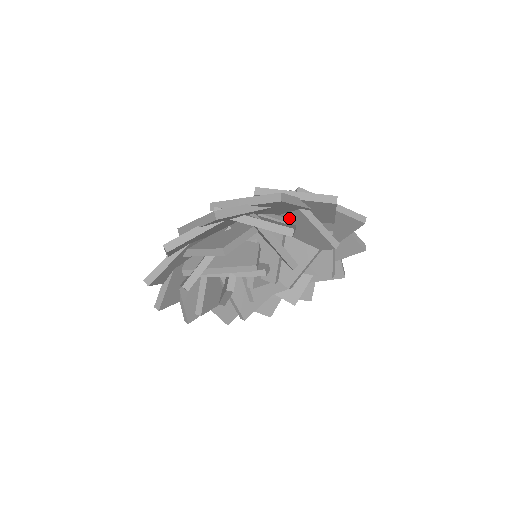
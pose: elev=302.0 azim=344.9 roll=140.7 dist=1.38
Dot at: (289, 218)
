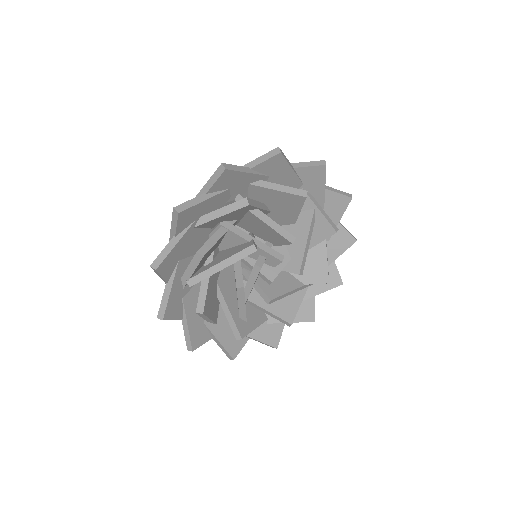
Dot at: occluded
